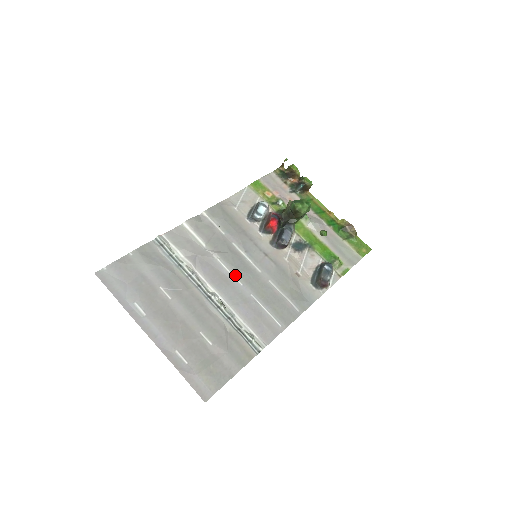
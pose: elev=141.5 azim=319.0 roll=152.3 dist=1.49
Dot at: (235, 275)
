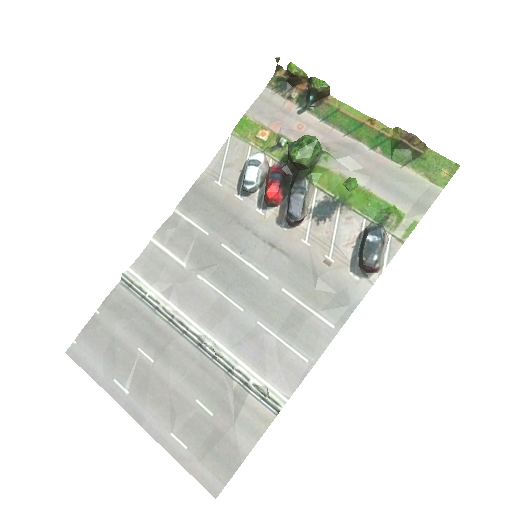
Dot at: (231, 298)
